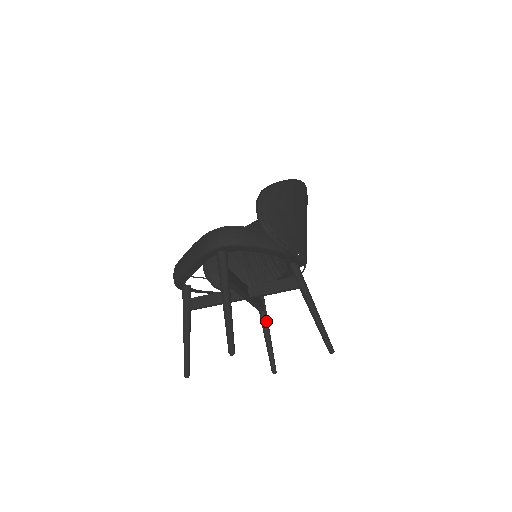
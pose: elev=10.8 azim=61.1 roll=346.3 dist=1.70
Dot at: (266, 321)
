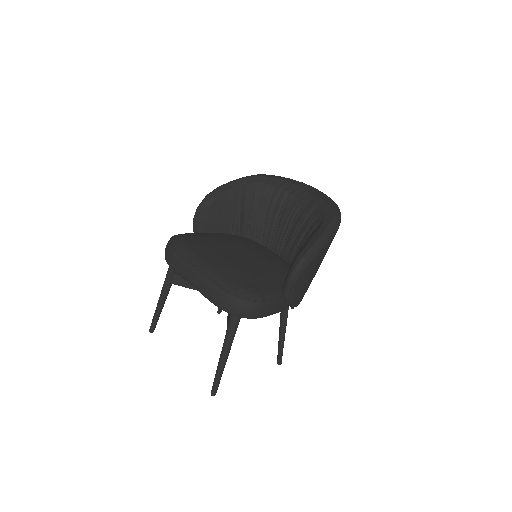
Dot at: occluded
